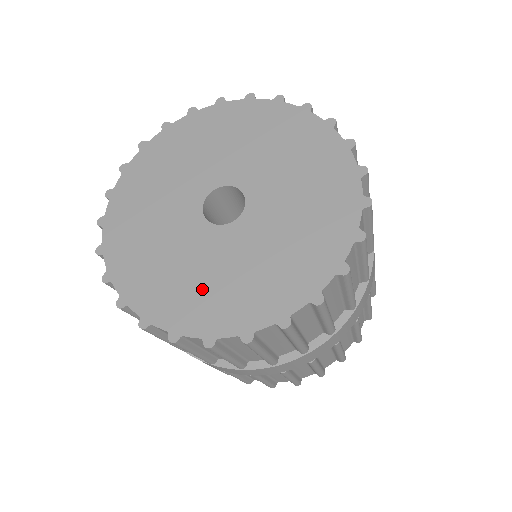
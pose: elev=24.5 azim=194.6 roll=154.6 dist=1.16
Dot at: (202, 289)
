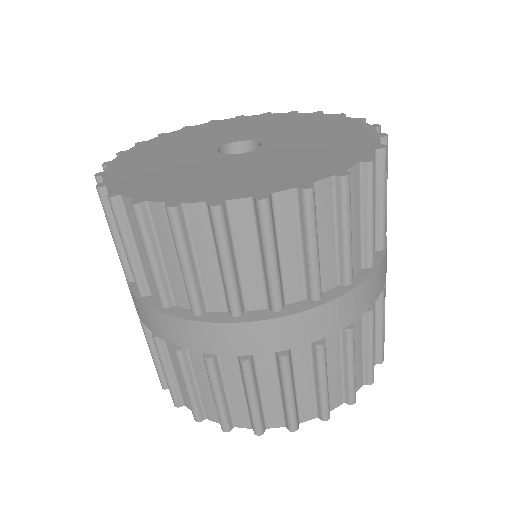
Dot at: (151, 167)
